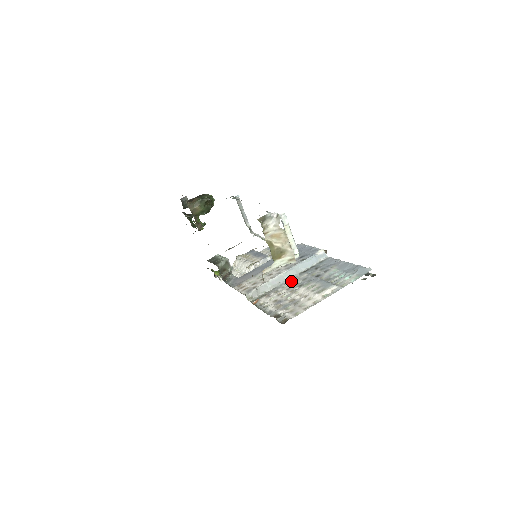
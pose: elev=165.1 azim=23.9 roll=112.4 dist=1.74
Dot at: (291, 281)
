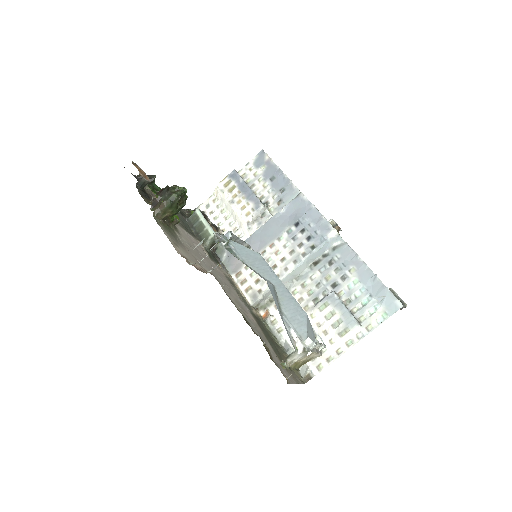
Dot at: (301, 282)
